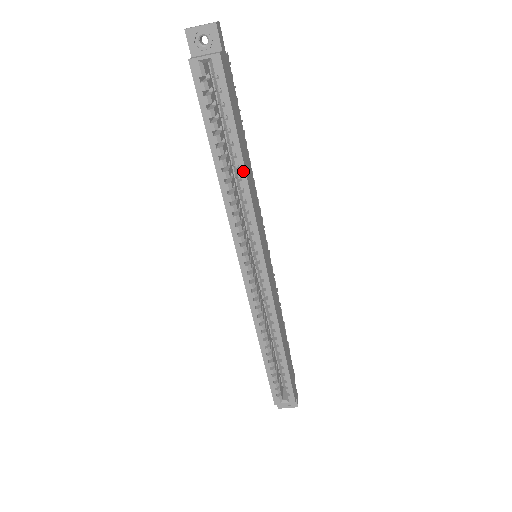
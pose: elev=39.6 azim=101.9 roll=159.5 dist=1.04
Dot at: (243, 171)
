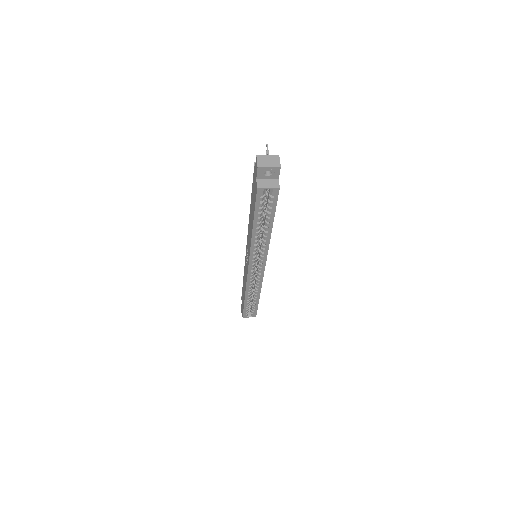
Dot at: (270, 234)
